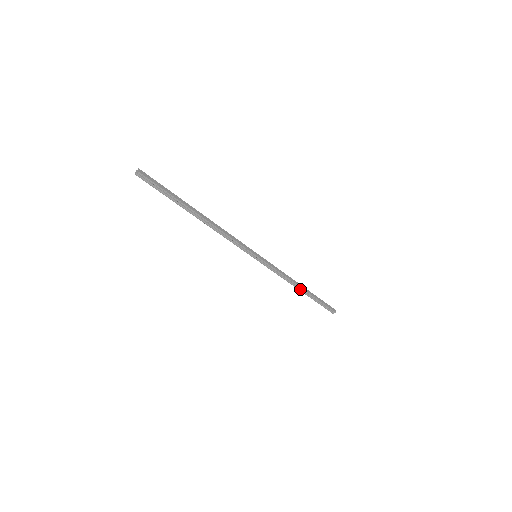
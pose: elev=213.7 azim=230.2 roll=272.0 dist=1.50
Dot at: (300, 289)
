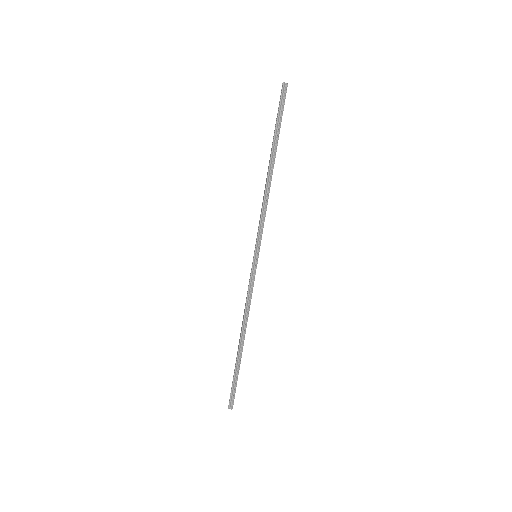
Dot at: (242, 338)
